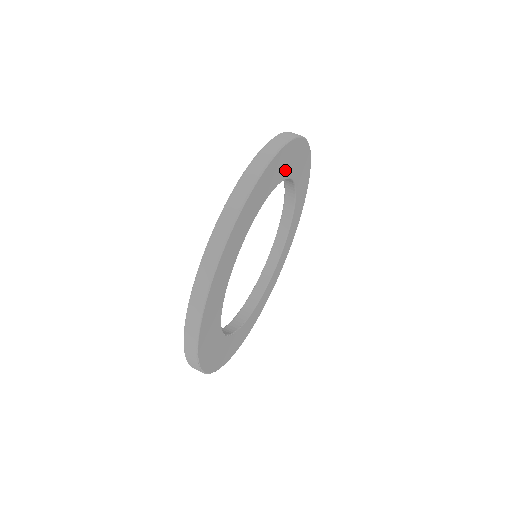
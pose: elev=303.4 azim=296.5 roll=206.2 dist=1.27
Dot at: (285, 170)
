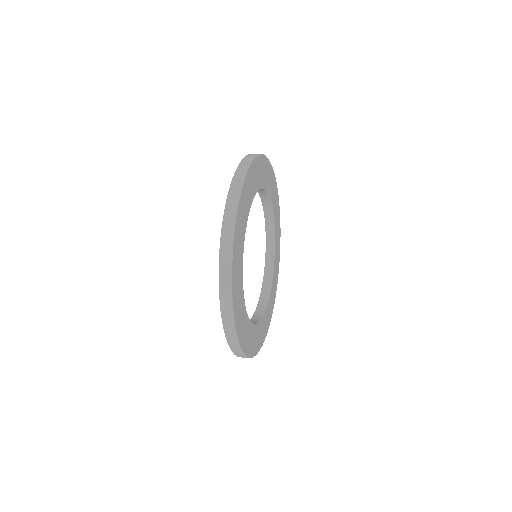
Dot at: (272, 193)
